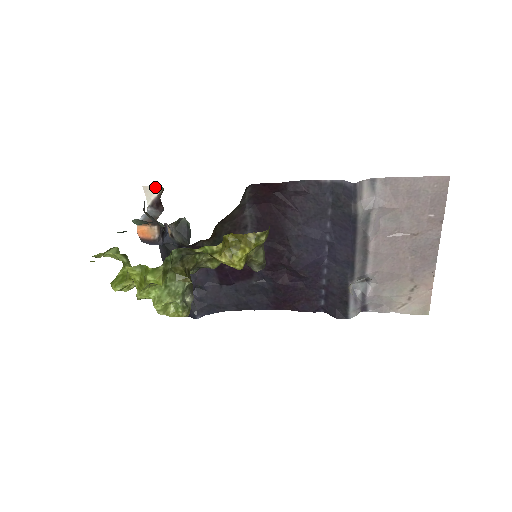
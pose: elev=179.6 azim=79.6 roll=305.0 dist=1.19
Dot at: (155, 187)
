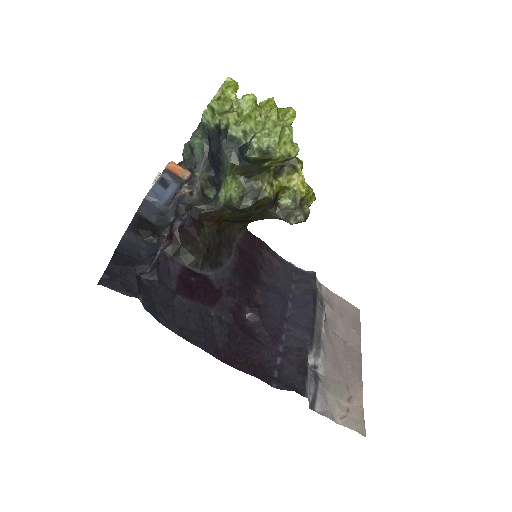
Dot at: occluded
